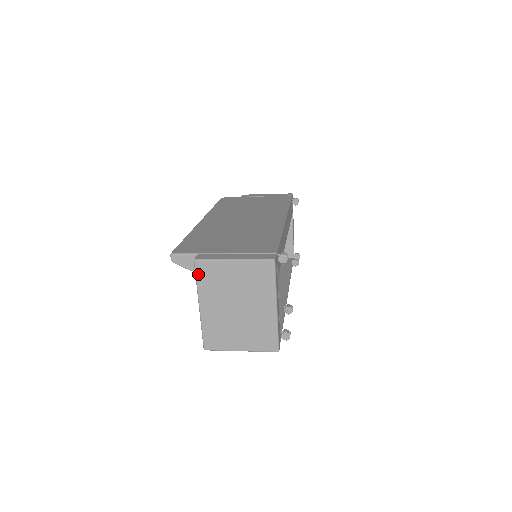
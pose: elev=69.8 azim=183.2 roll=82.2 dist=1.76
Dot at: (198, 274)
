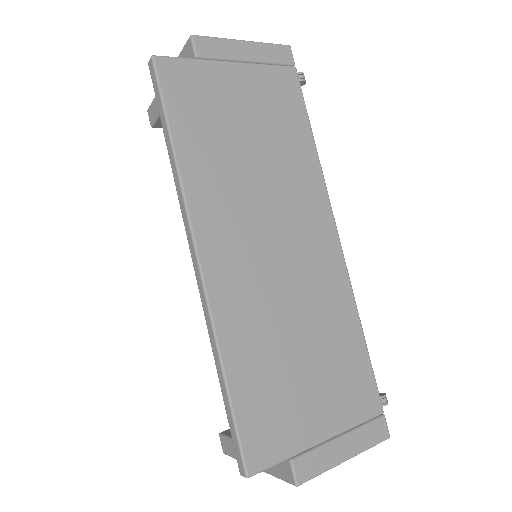
Dot at: occluded
